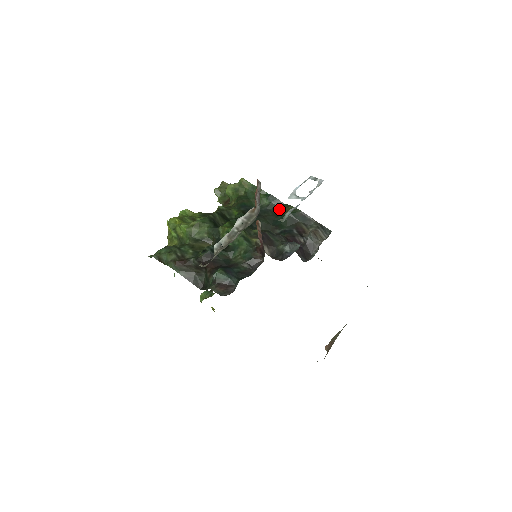
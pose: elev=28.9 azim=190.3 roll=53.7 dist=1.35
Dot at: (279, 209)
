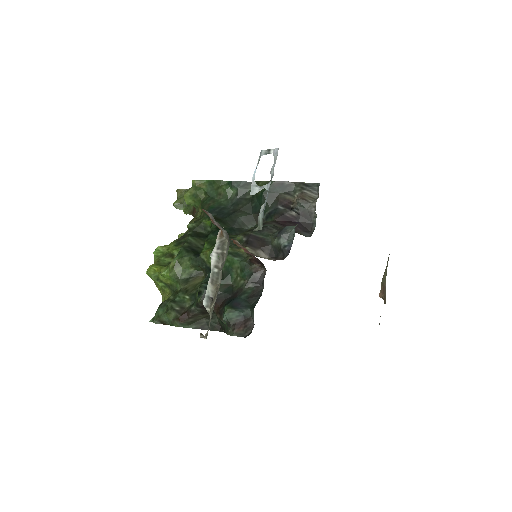
Dot at: (250, 191)
